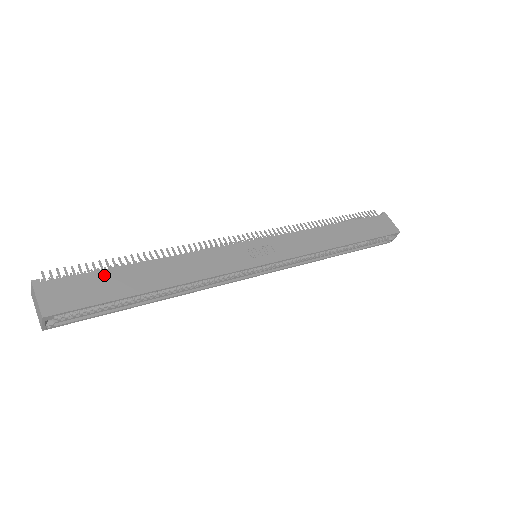
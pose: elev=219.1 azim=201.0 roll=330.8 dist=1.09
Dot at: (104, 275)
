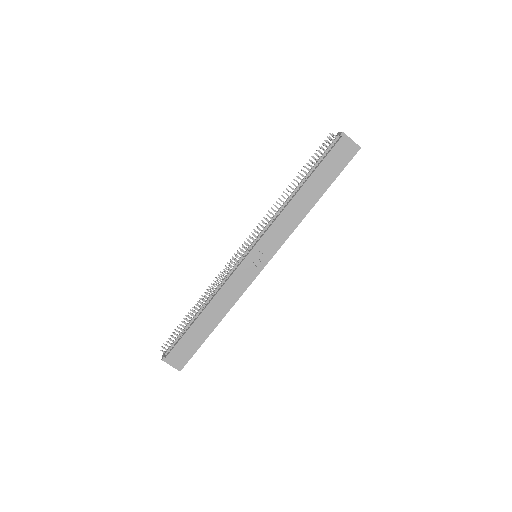
Dot at: (187, 336)
